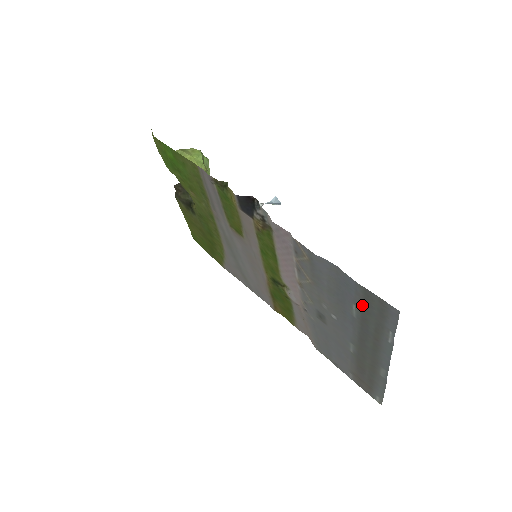
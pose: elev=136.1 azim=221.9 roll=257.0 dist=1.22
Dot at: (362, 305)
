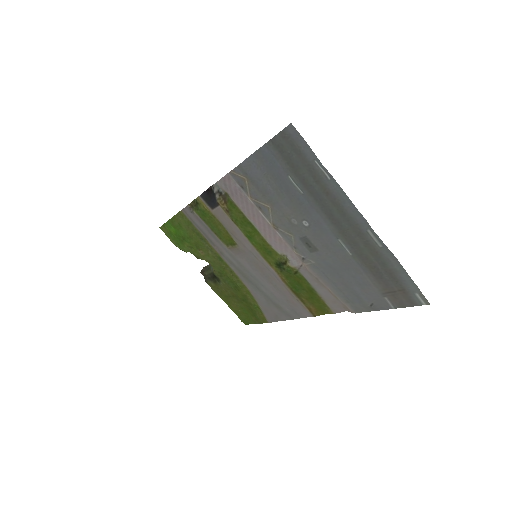
Dot at: (288, 166)
